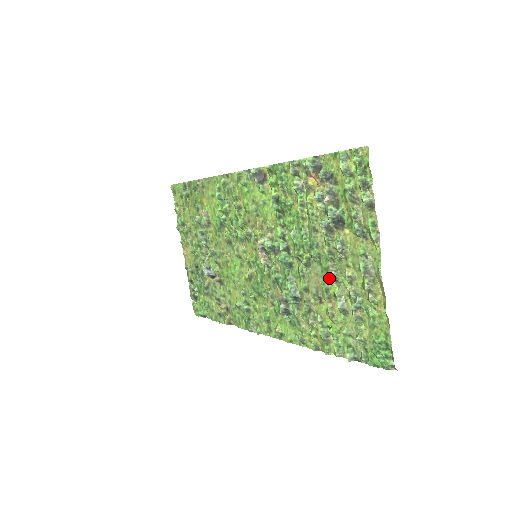
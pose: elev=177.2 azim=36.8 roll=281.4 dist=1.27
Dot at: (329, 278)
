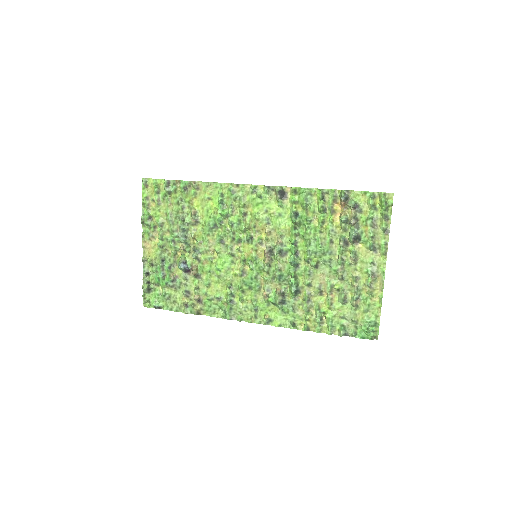
Dot at: (336, 277)
